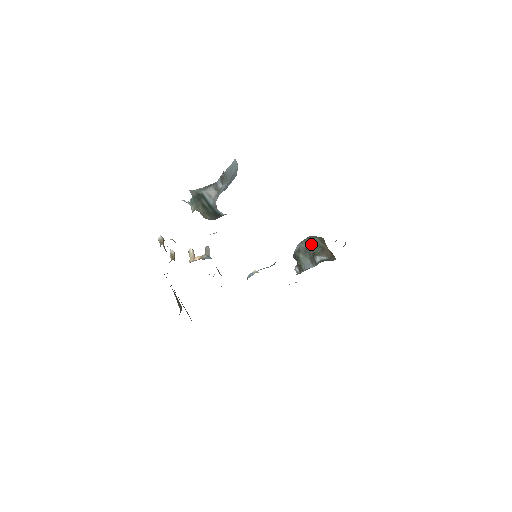
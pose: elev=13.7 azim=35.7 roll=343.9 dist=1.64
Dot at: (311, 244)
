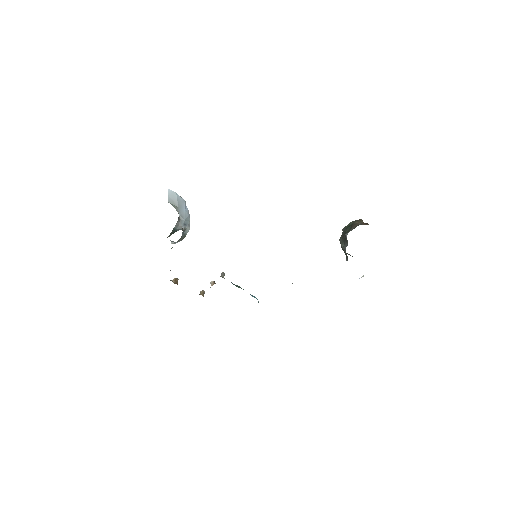
Dot at: (343, 230)
